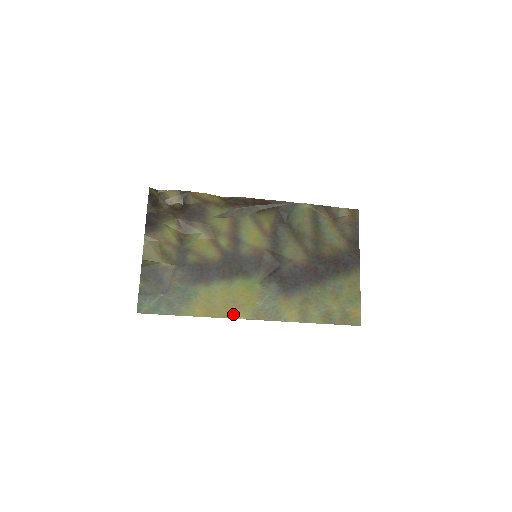
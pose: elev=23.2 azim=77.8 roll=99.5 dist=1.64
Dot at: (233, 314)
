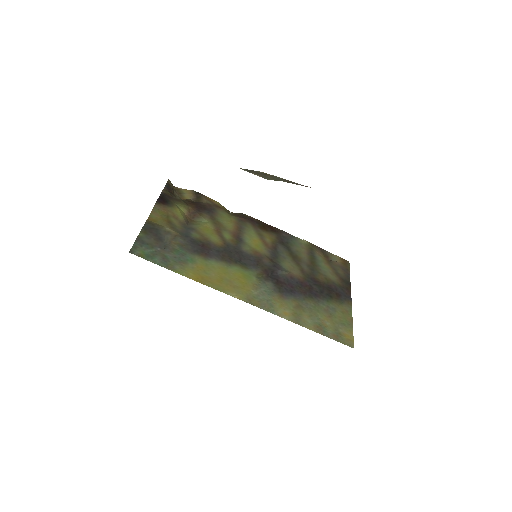
Dot at: (227, 290)
